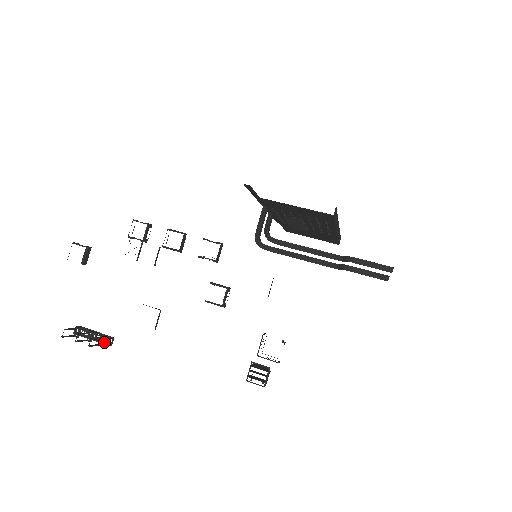
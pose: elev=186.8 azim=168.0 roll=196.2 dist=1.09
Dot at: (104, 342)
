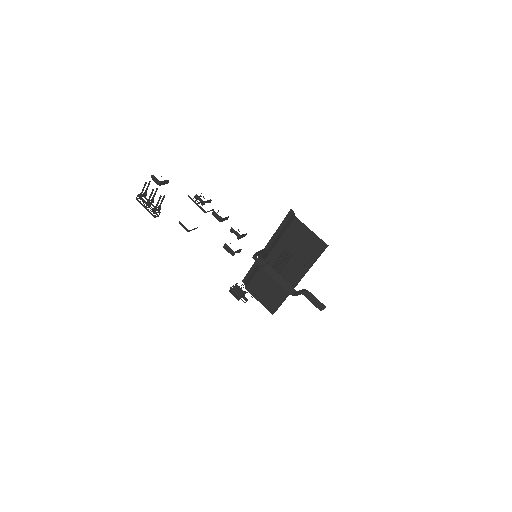
Dot at: (151, 213)
